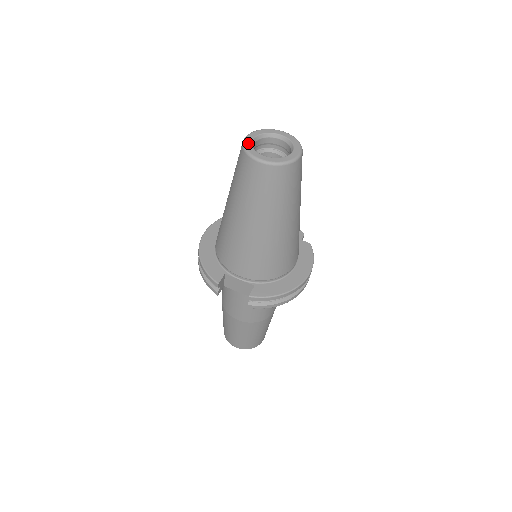
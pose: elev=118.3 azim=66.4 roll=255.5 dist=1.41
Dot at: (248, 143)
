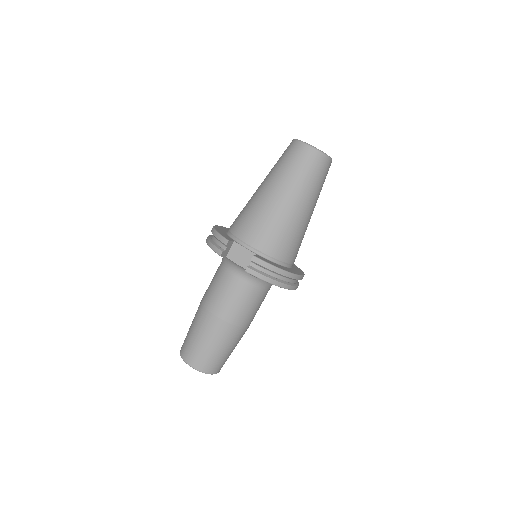
Dot at: occluded
